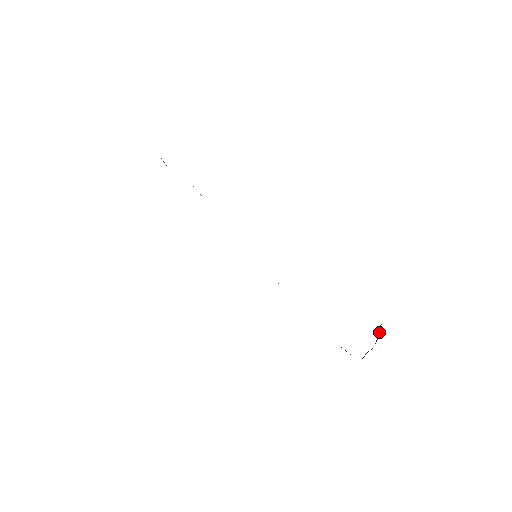
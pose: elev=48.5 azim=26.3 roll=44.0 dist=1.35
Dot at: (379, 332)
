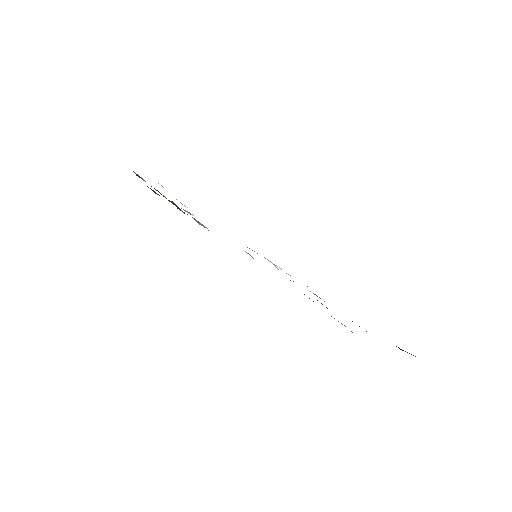
Dot at: occluded
